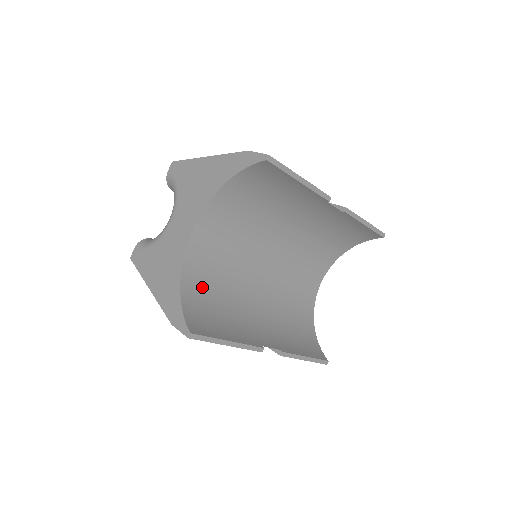
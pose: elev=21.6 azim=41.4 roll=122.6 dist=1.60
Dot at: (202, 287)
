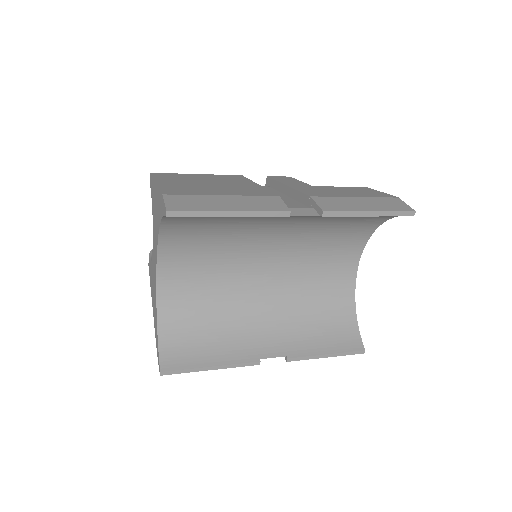
Dot at: (185, 312)
